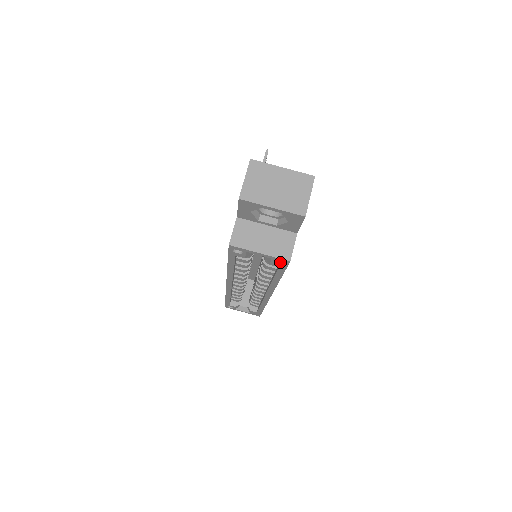
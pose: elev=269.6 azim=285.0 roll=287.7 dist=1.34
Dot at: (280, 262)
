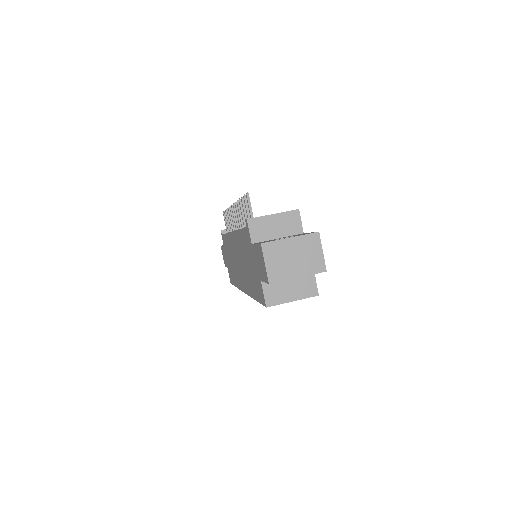
Dot at: occluded
